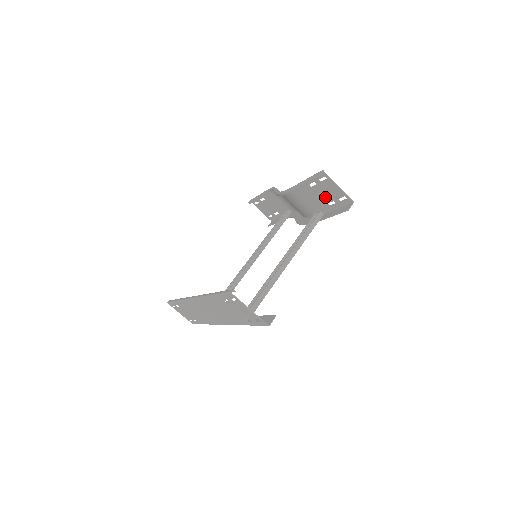
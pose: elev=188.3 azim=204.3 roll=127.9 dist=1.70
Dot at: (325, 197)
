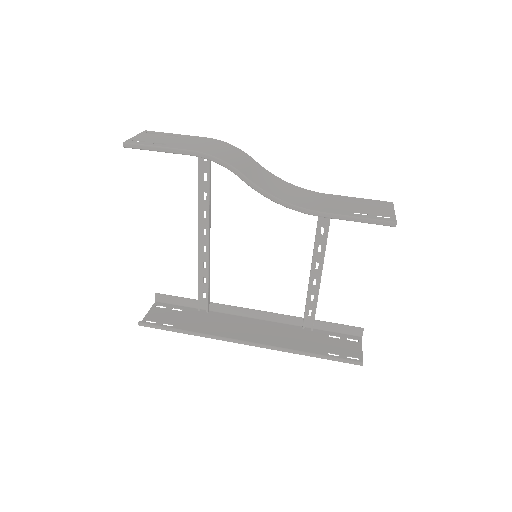
Dot at: (360, 206)
